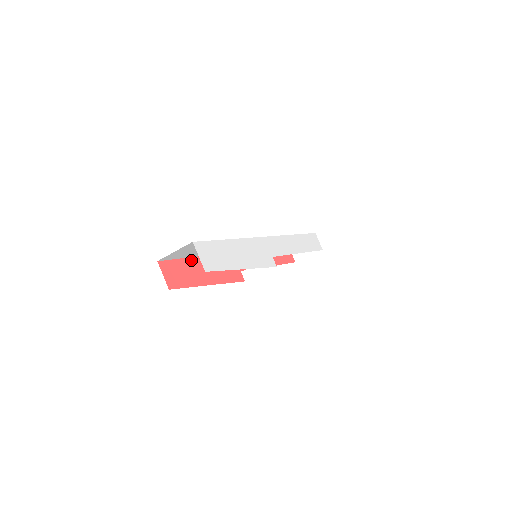
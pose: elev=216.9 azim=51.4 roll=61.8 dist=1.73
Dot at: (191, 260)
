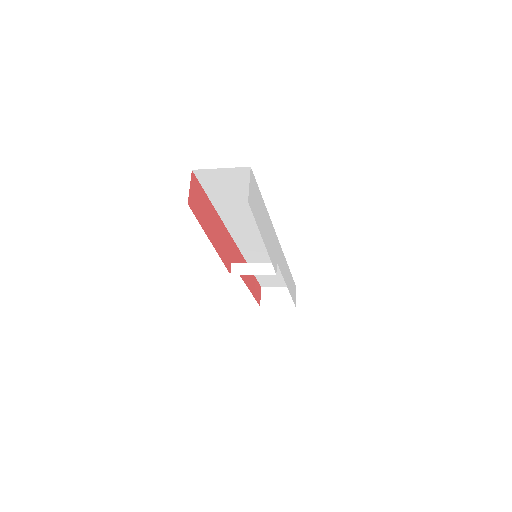
Dot at: (210, 204)
